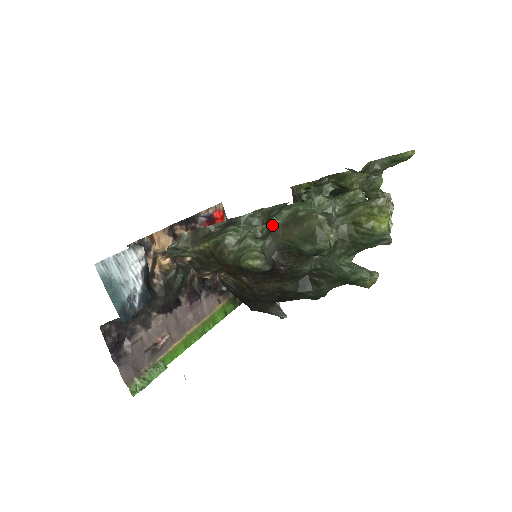
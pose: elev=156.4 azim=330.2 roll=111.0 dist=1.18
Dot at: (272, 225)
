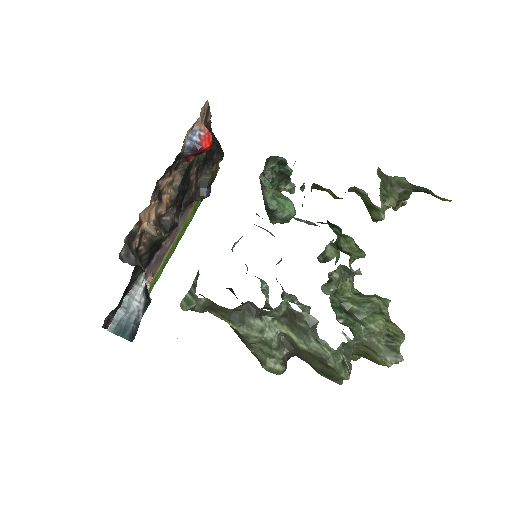
Dot at: (299, 348)
